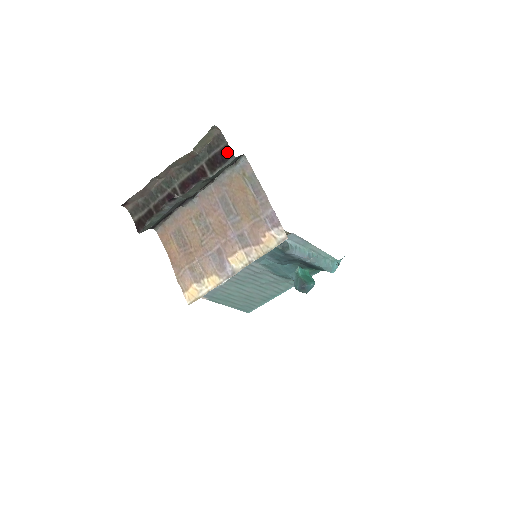
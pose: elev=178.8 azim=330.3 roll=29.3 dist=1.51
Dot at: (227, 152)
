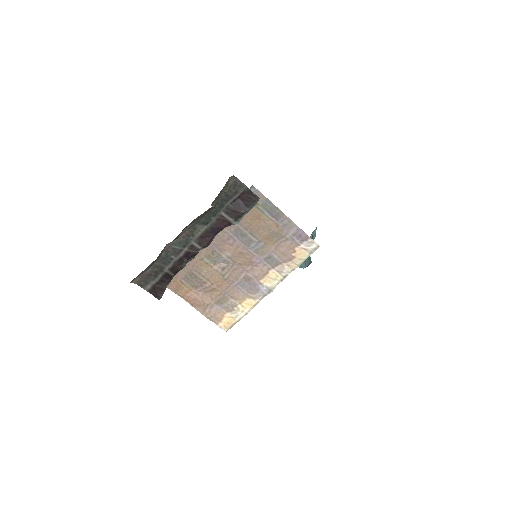
Dot at: (250, 196)
